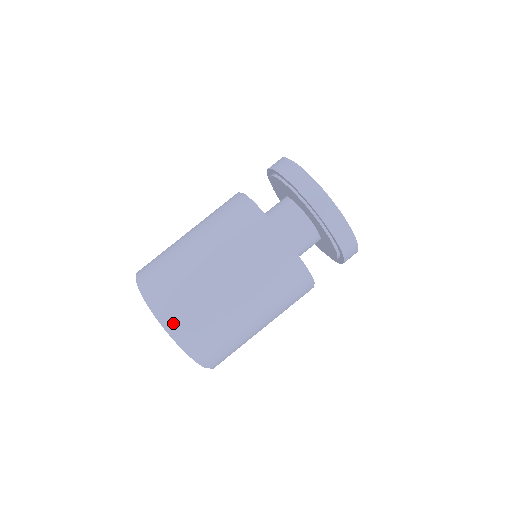
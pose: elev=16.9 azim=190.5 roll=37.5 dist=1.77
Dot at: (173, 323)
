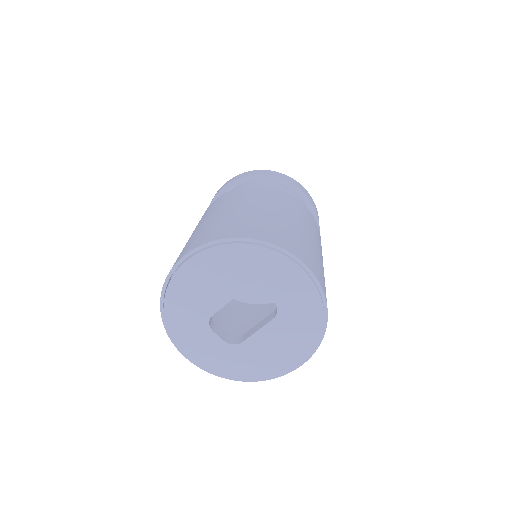
Dot at: (207, 240)
